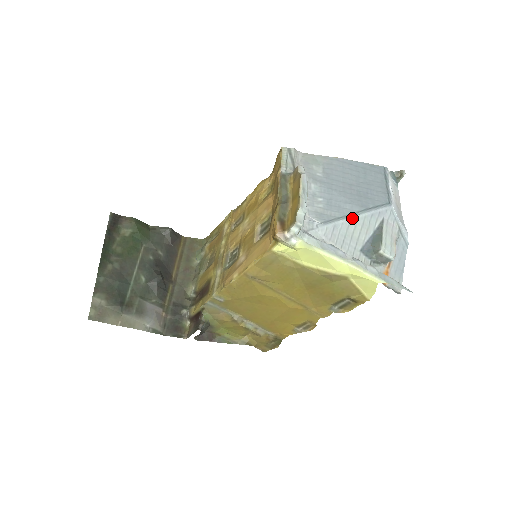
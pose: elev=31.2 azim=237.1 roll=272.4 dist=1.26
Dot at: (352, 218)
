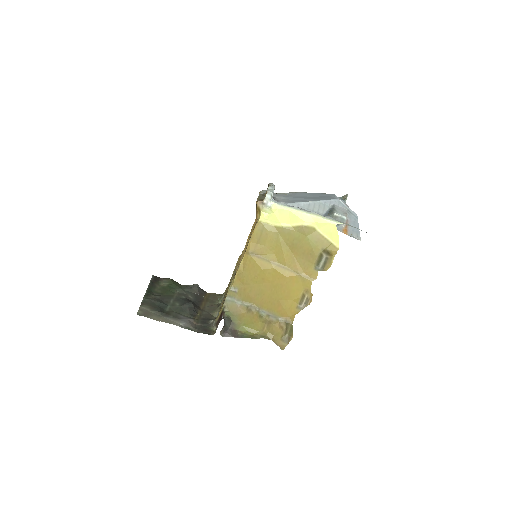
Dot at: (310, 202)
